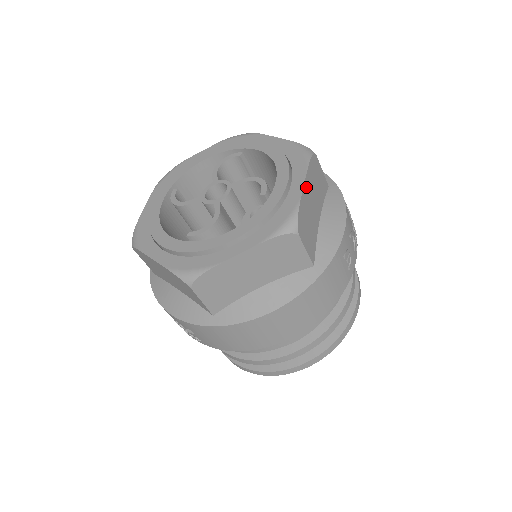
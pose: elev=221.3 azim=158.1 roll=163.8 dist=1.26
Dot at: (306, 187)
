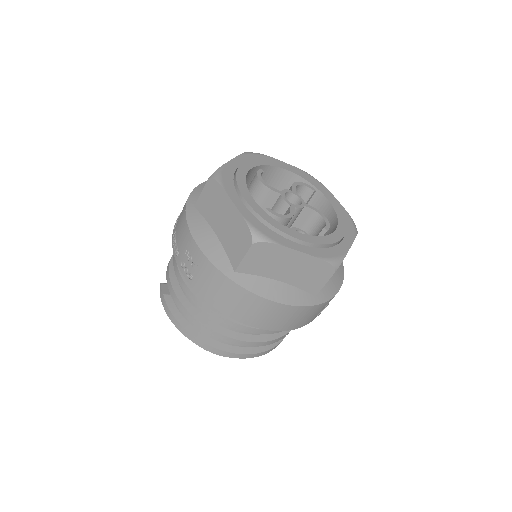
Dot at: occluded
